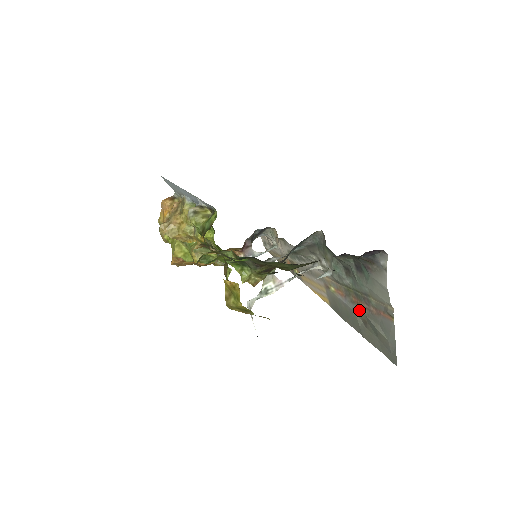
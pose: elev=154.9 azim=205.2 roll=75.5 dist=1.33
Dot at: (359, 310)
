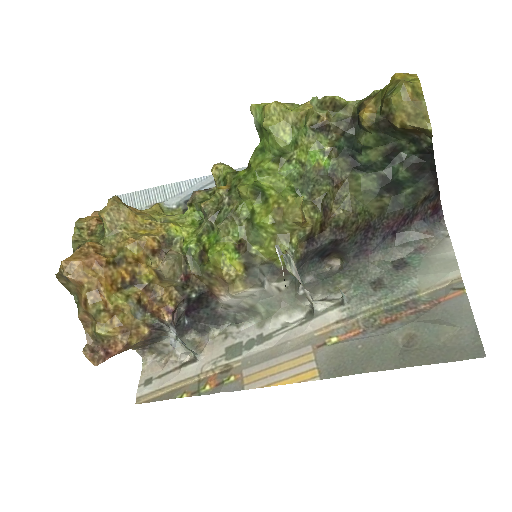
Dot at: (398, 325)
